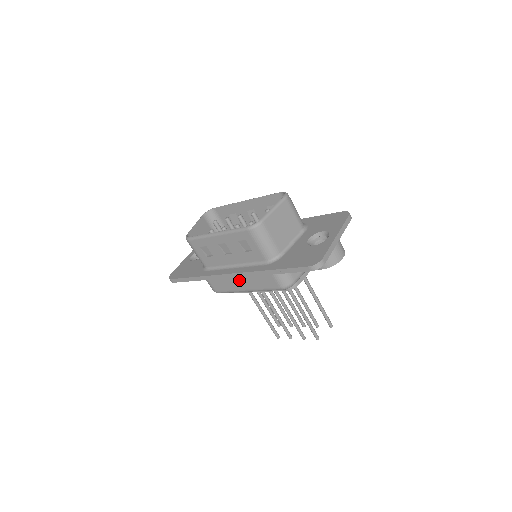
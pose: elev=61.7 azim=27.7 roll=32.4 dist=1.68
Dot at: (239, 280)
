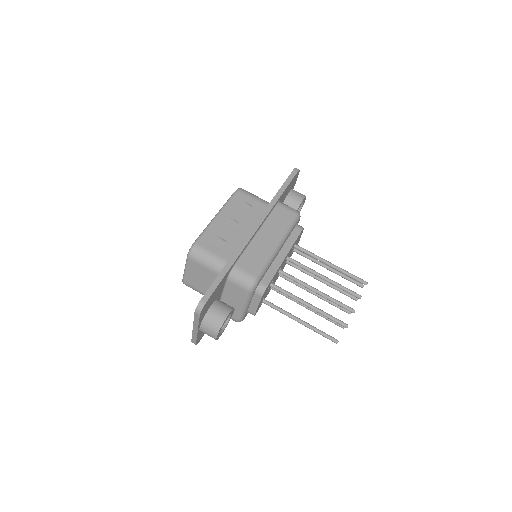
Dot at: (263, 237)
